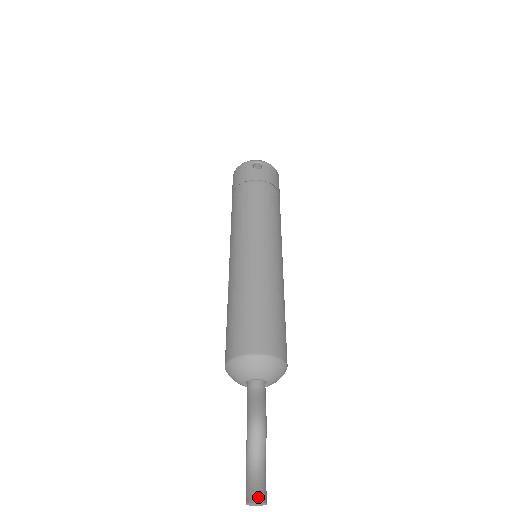
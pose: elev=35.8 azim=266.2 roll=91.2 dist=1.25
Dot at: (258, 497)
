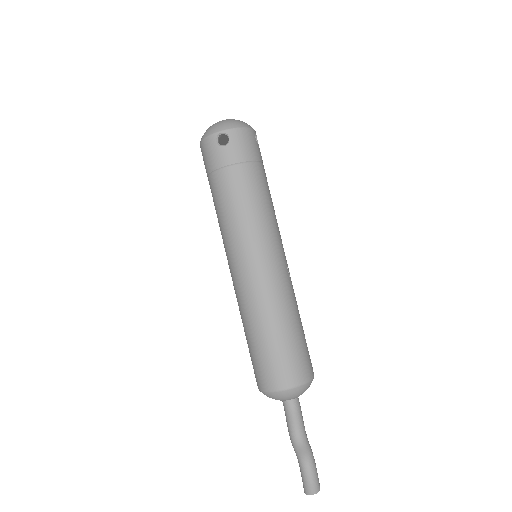
Dot at: (312, 490)
